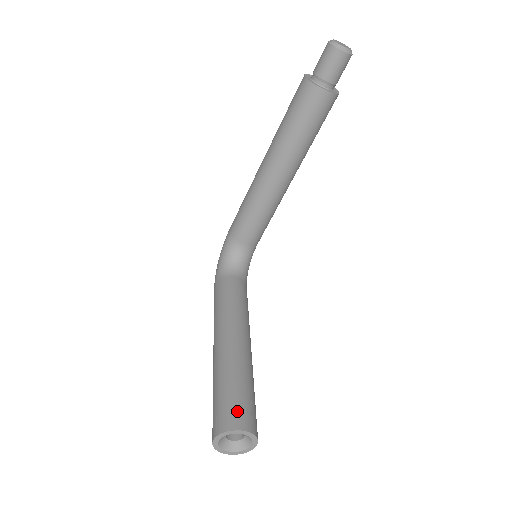
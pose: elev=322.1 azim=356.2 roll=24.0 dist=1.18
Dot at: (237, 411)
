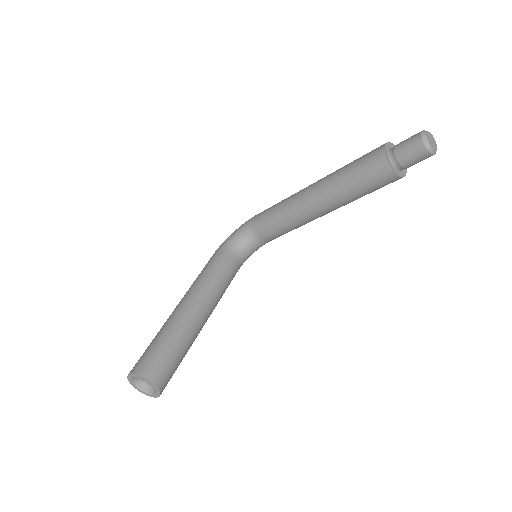
Dot at: (159, 366)
